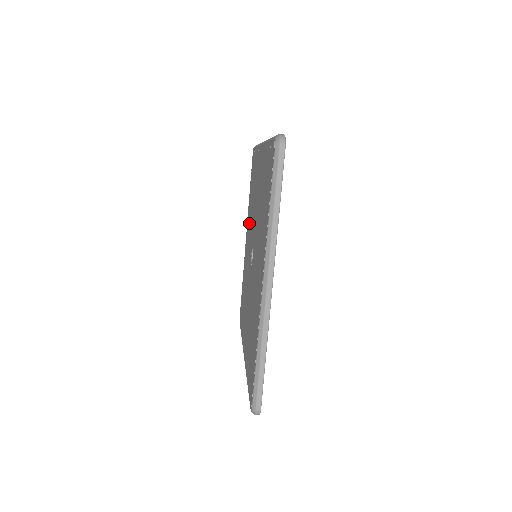
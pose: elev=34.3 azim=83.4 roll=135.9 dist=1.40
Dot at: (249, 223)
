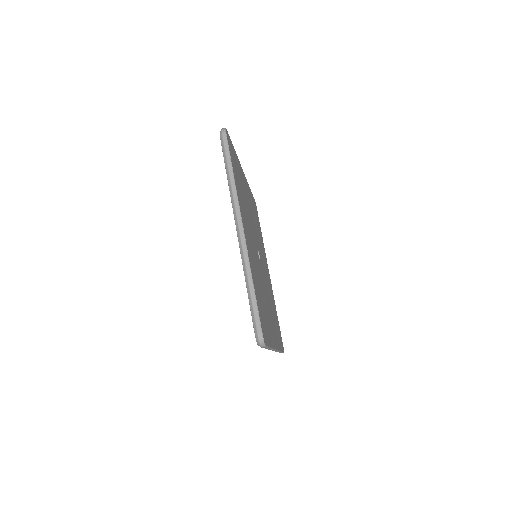
Dot at: occluded
